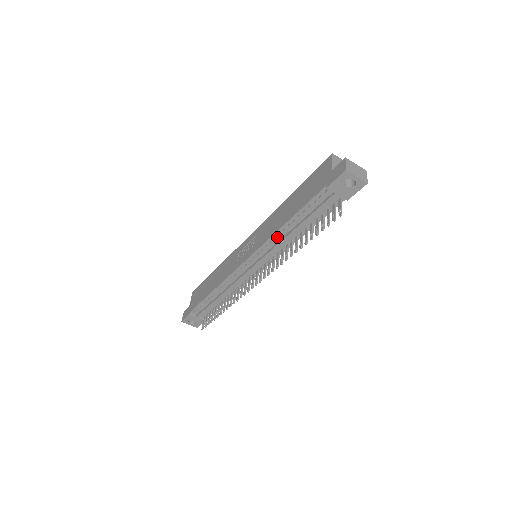
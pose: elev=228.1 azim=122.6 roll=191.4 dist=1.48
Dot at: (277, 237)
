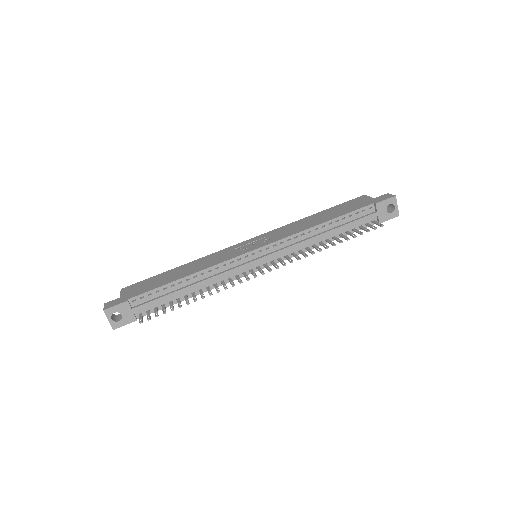
Dot at: (306, 234)
